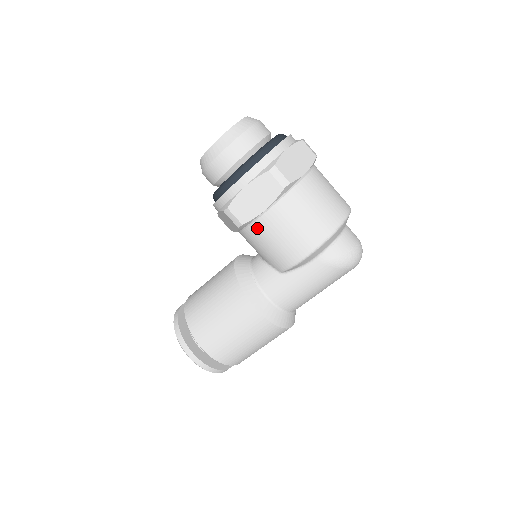
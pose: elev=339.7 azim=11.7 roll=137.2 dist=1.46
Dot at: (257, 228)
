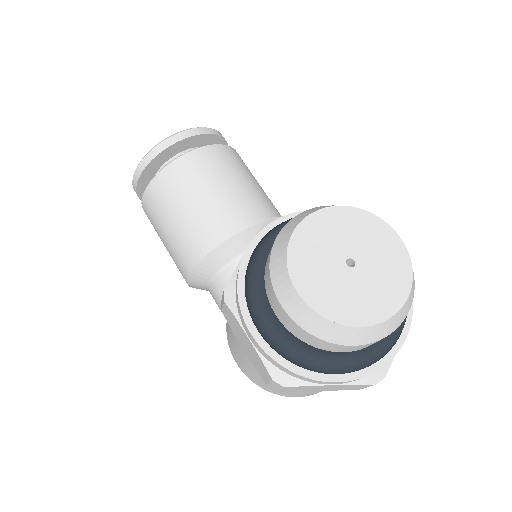
Dot at: occluded
